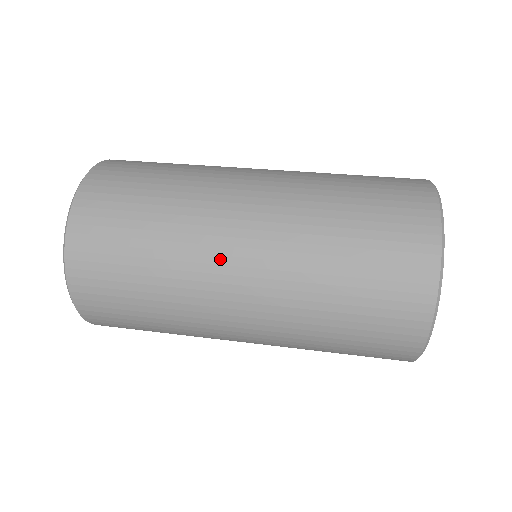
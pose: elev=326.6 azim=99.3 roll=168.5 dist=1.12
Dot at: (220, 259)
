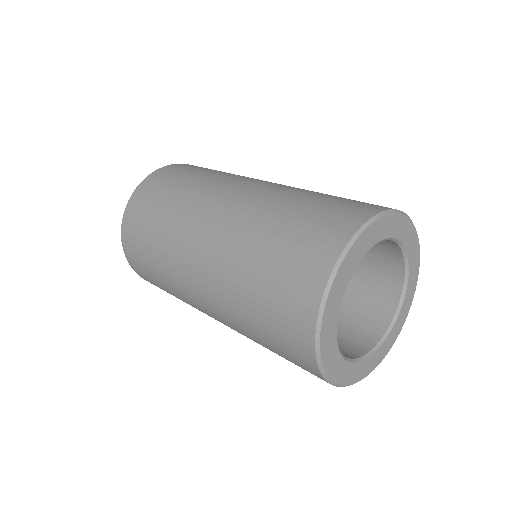
Dot at: (188, 250)
